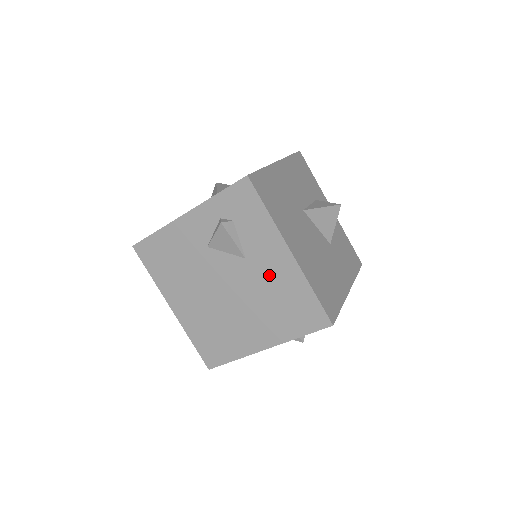
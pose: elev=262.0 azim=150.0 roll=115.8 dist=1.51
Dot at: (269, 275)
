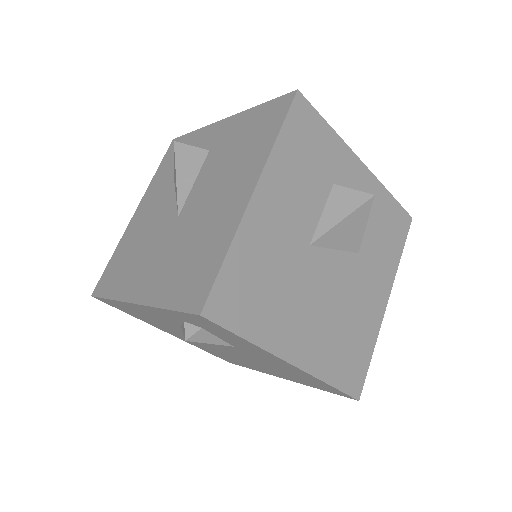
Dot at: (269, 362)
